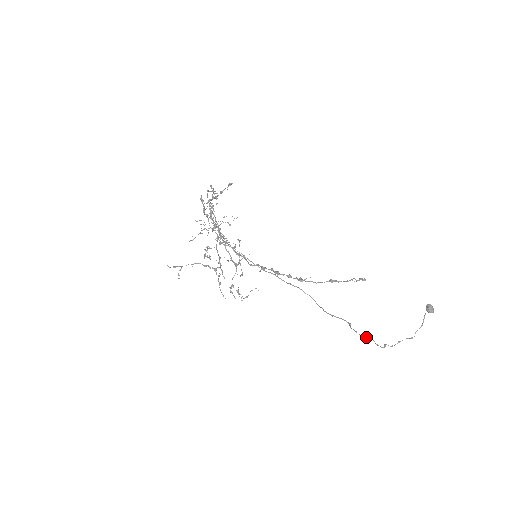
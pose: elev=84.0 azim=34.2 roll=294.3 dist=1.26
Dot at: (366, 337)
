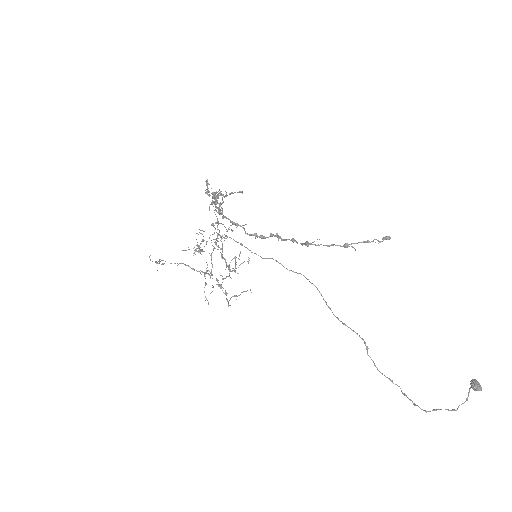
Dot at: occluded
